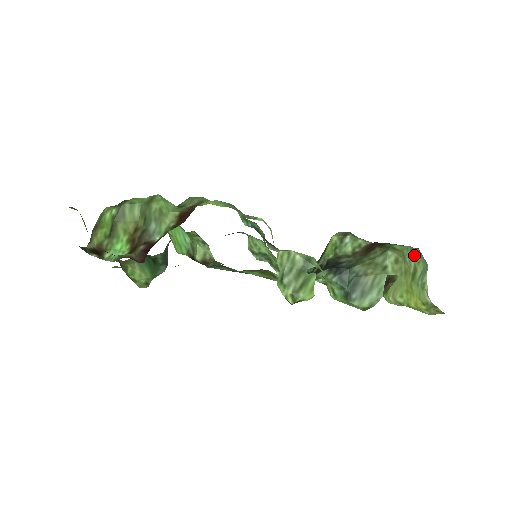
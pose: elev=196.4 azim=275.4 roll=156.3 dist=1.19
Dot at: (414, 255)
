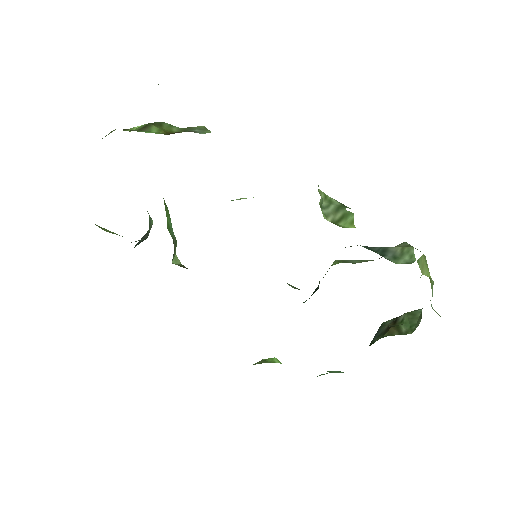
Dot at: occluded
